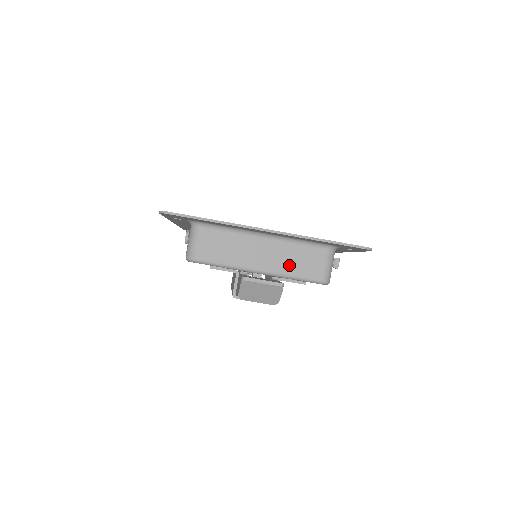
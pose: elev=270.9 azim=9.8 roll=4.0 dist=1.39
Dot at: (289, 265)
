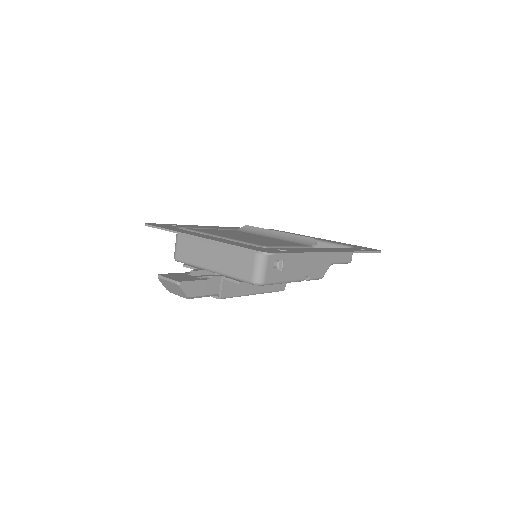
Dot at: (229, 266)
